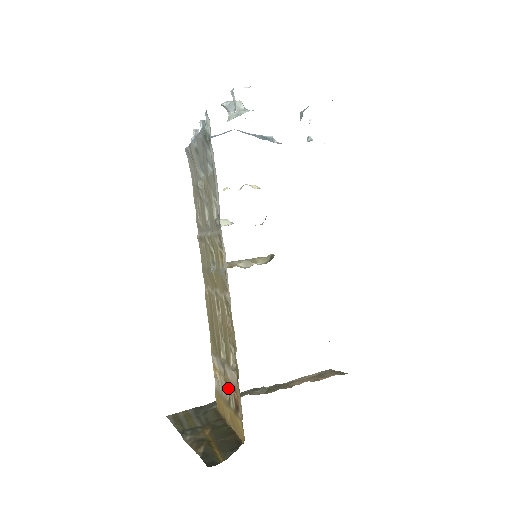
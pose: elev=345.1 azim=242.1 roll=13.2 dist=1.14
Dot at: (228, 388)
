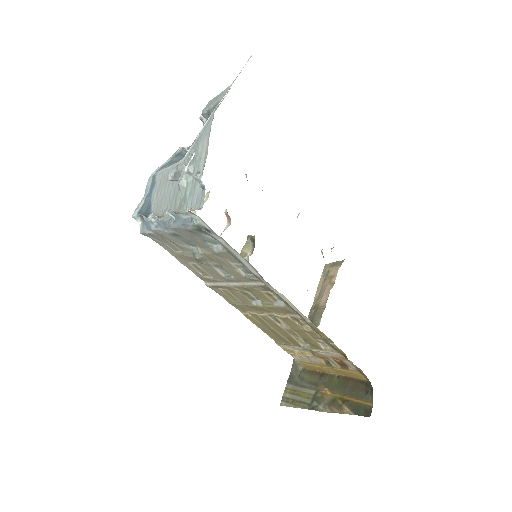
Dot at: (321, 358)
